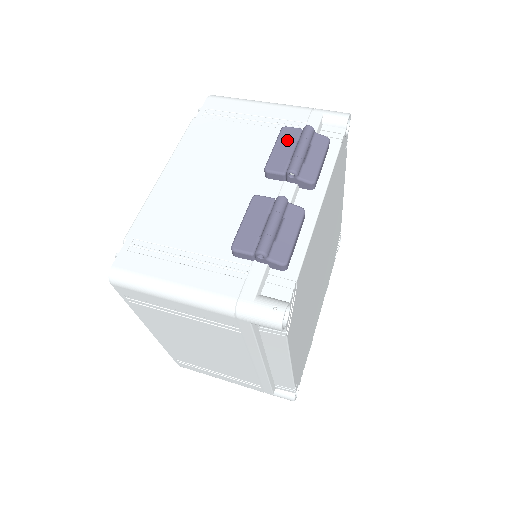
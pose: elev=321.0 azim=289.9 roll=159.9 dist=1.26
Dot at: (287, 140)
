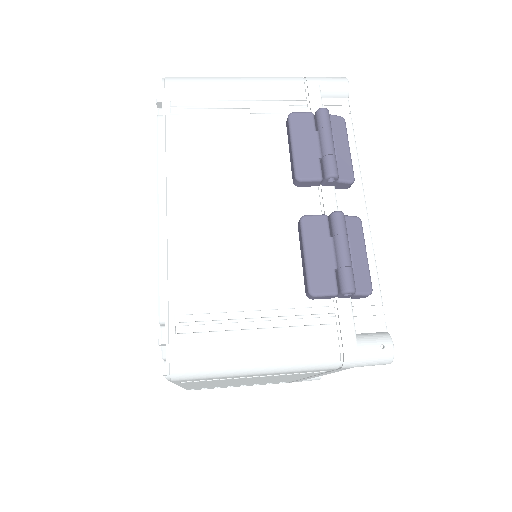
Dot at: (304, 132)
